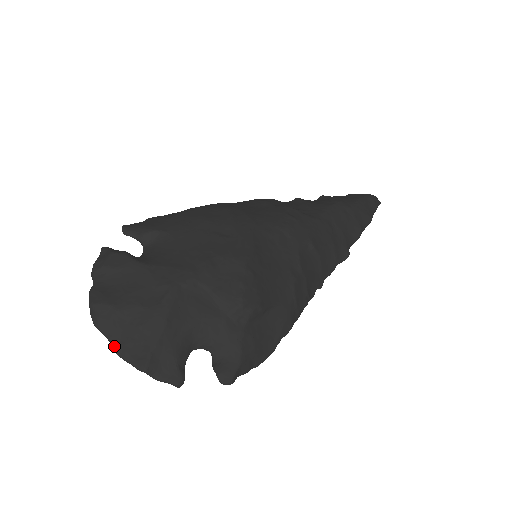
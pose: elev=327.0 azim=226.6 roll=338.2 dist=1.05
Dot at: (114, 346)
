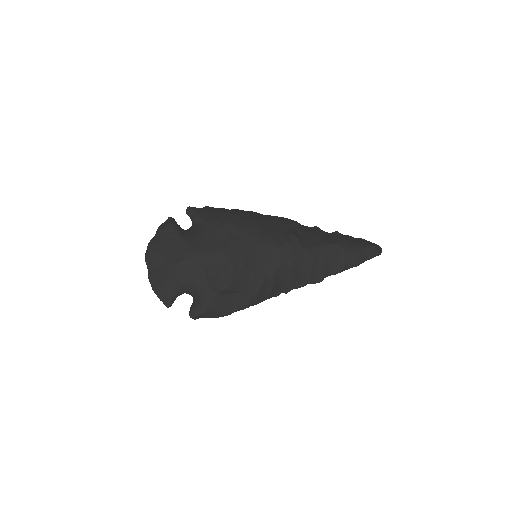
Dot at: (148, 272)
